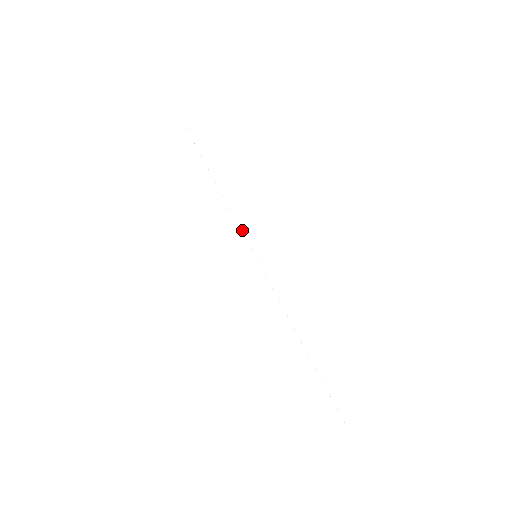
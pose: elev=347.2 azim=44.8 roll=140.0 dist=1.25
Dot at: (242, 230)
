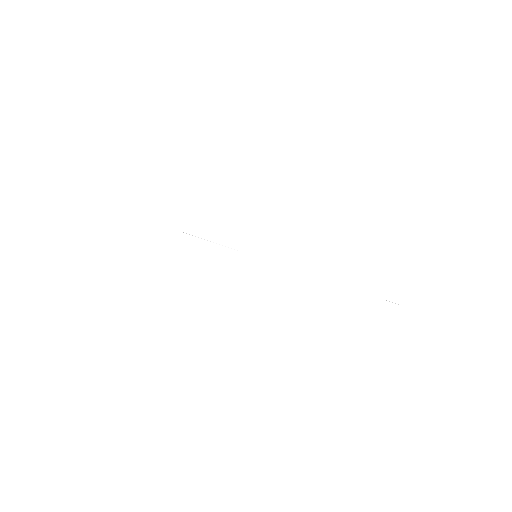
Dot at: (232, 248)
